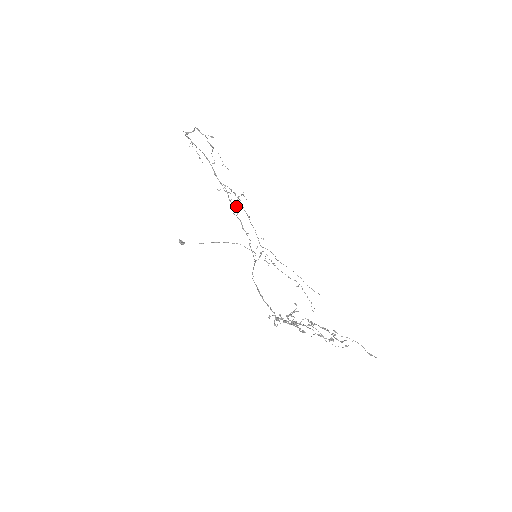
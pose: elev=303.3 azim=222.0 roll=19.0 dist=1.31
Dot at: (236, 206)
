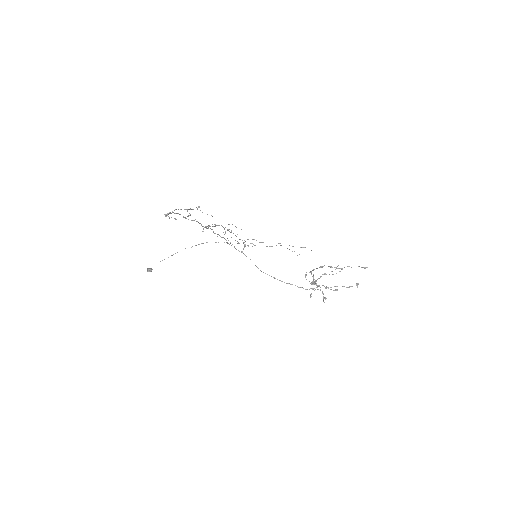
Dot at: occluded
